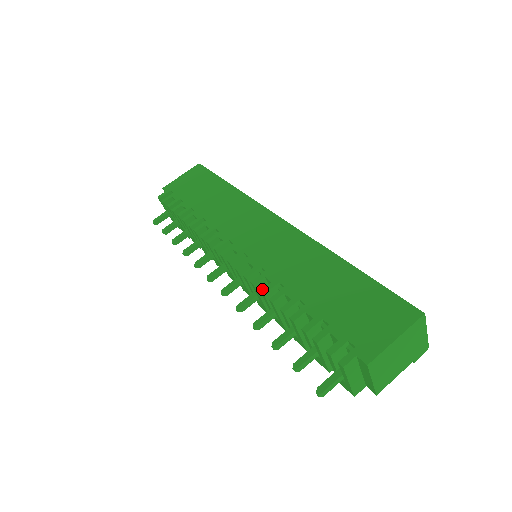
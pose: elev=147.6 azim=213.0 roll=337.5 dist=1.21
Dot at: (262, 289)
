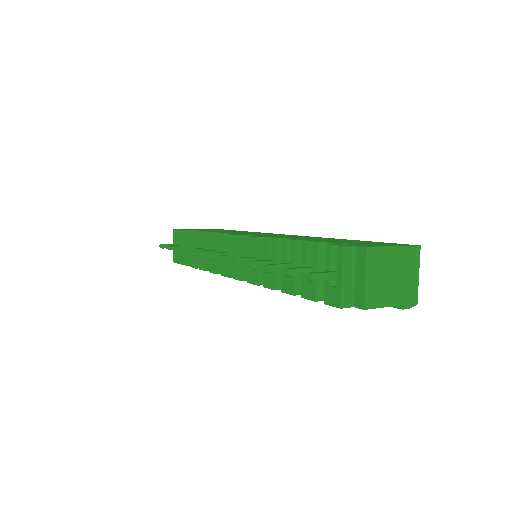
Dot at: (266, 238)
